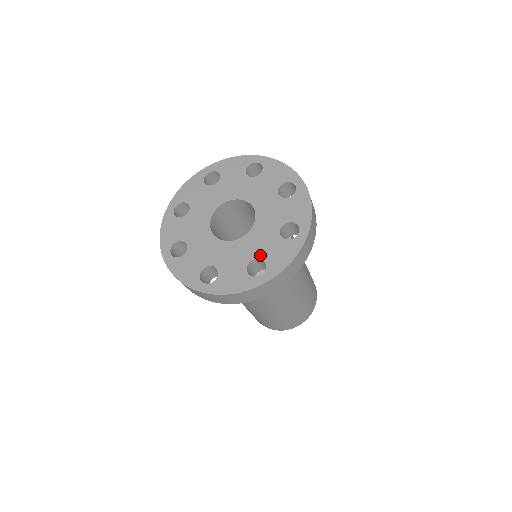
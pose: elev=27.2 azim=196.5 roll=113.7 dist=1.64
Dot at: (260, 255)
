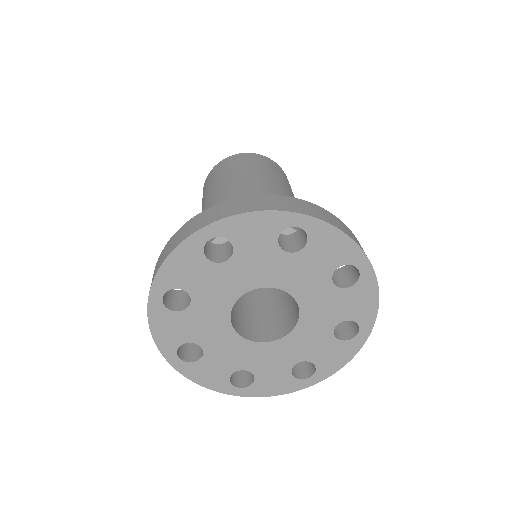
Dot at: (338, 320)
